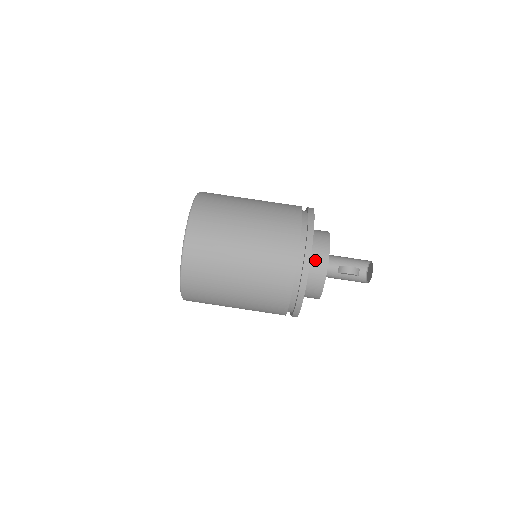
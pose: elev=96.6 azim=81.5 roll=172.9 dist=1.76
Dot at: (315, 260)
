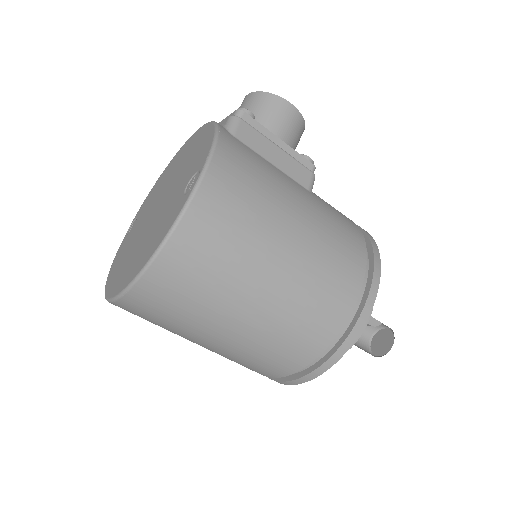
Dot at: occluded
